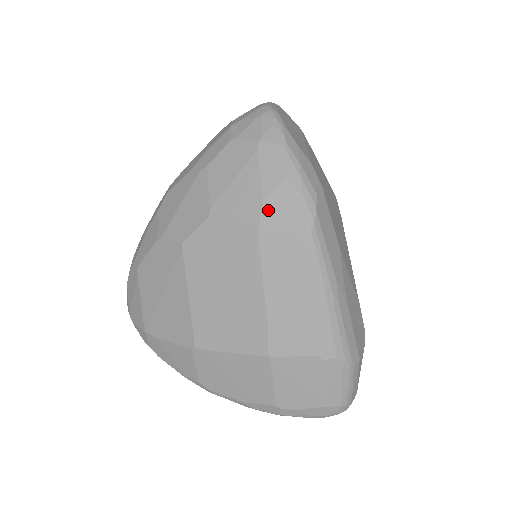
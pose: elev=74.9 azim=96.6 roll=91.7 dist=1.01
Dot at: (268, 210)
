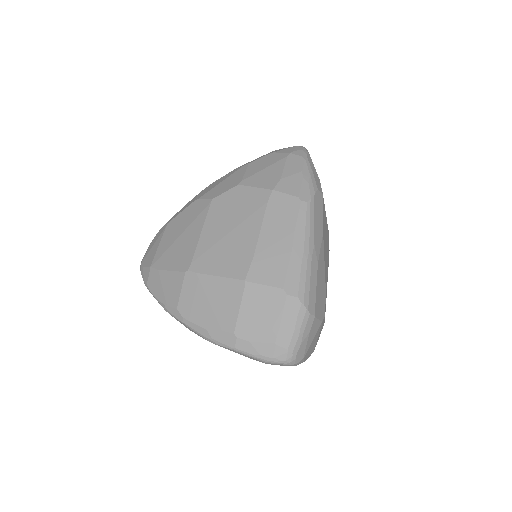
Dot at: (282, 184)
